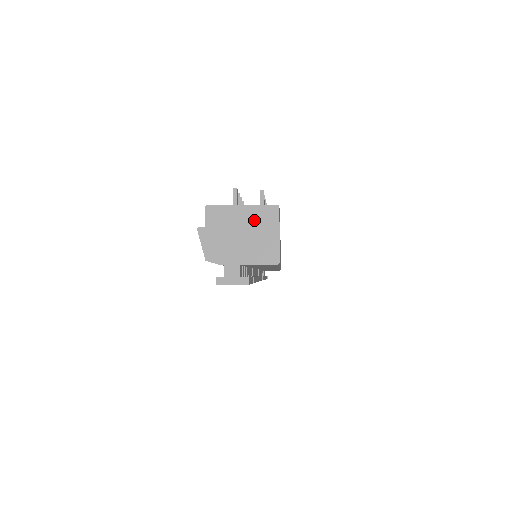
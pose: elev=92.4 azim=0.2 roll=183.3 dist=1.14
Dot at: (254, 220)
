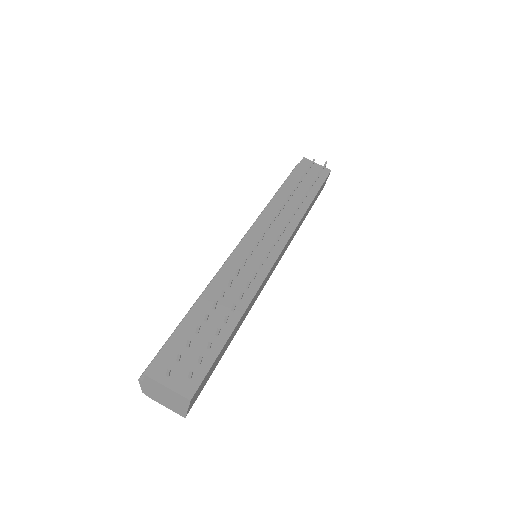
Dot at: (173, 397)
